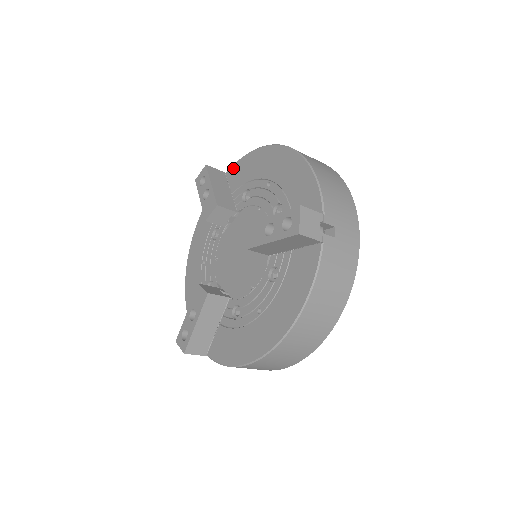
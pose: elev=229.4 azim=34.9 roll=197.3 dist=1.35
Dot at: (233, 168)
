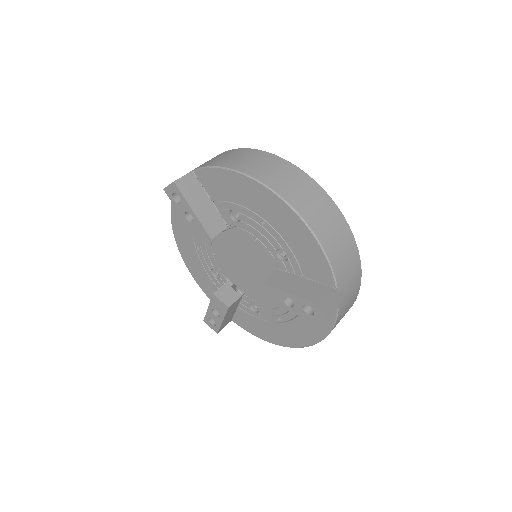
Dot at: (204, 173)
